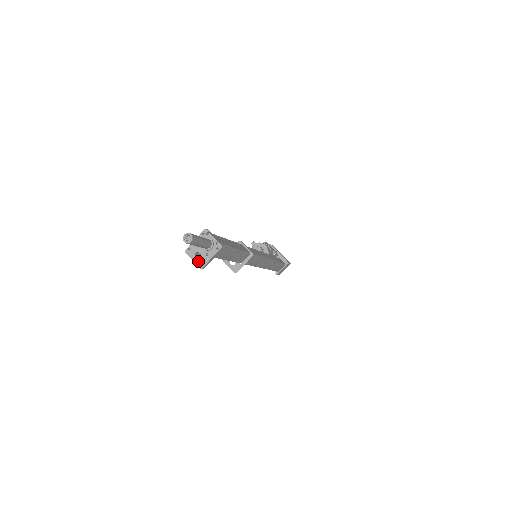
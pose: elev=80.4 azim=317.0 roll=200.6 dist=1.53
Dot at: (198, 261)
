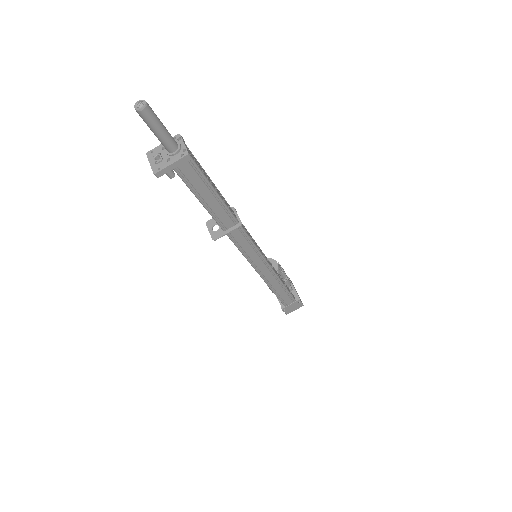
Dot at: (155, 165)
